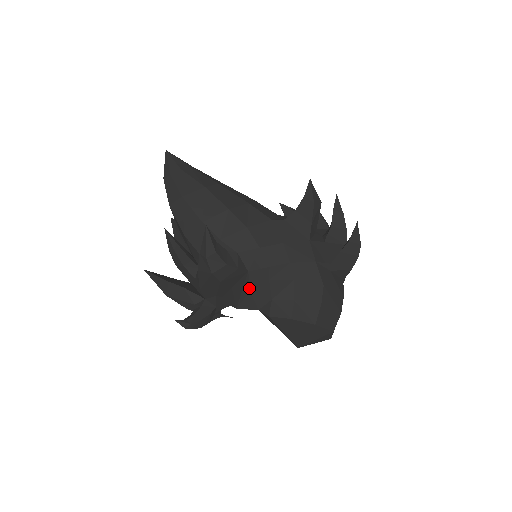
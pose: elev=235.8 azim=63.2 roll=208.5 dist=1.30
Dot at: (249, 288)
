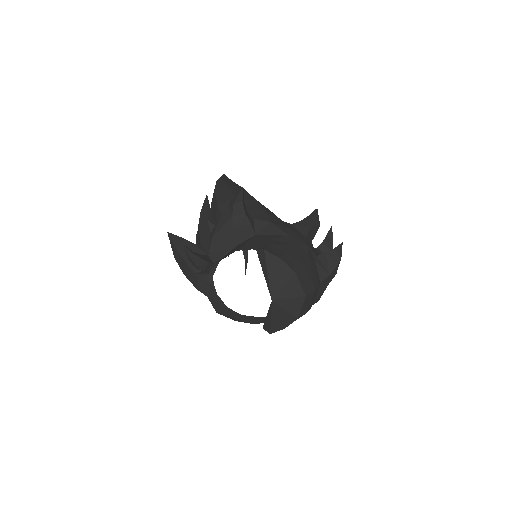
Dot at: (253, 241)
